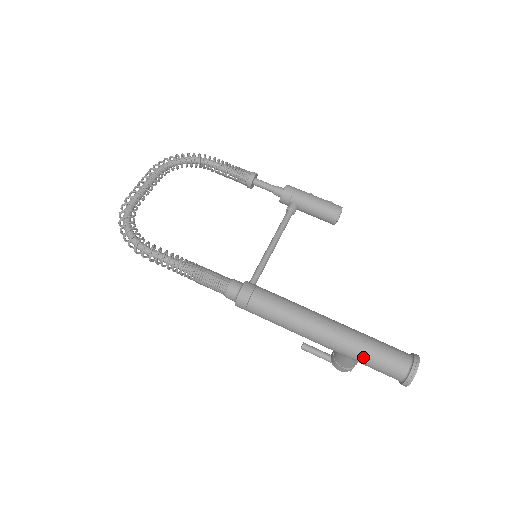
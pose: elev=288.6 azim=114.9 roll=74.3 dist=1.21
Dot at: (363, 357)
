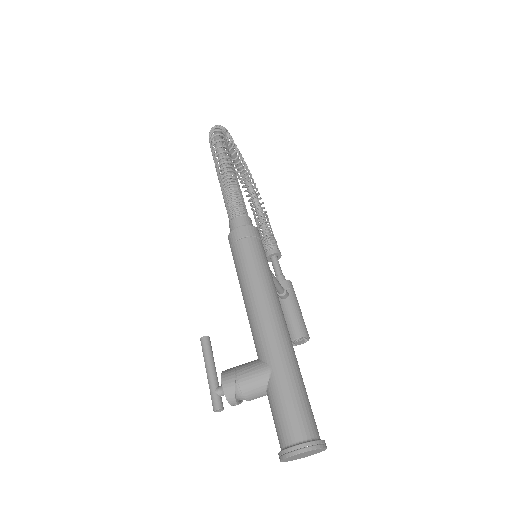
Dot at: (289, 377)
